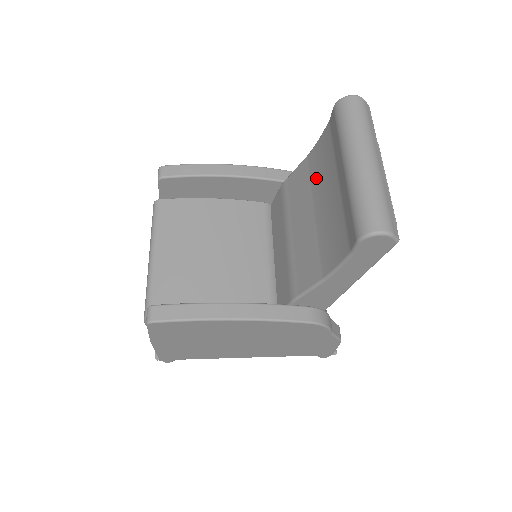
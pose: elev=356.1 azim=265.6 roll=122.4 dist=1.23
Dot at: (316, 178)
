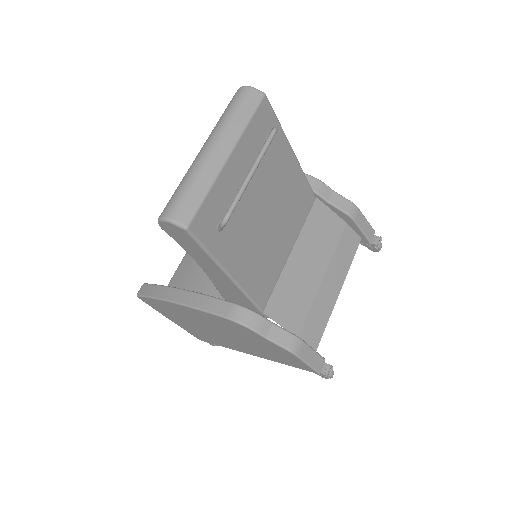
Dot at: occluded
